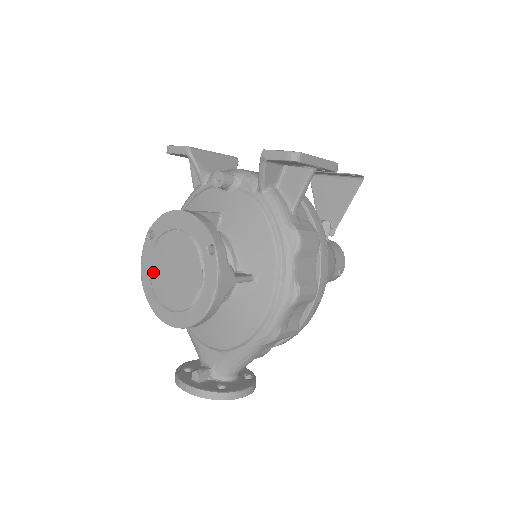
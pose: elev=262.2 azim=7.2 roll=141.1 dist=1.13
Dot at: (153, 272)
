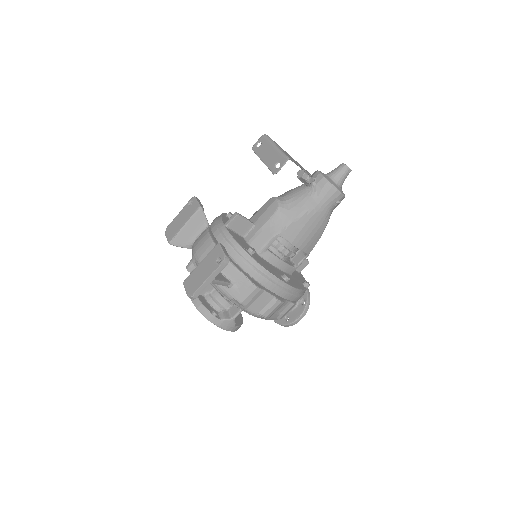
Dot at: occluded
